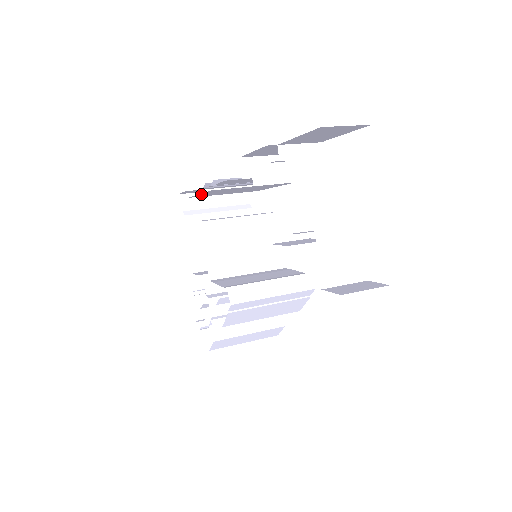
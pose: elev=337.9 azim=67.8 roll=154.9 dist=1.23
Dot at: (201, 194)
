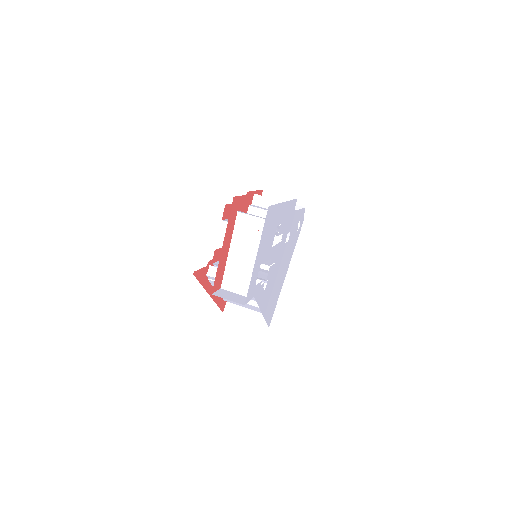
Dot at: occluded
